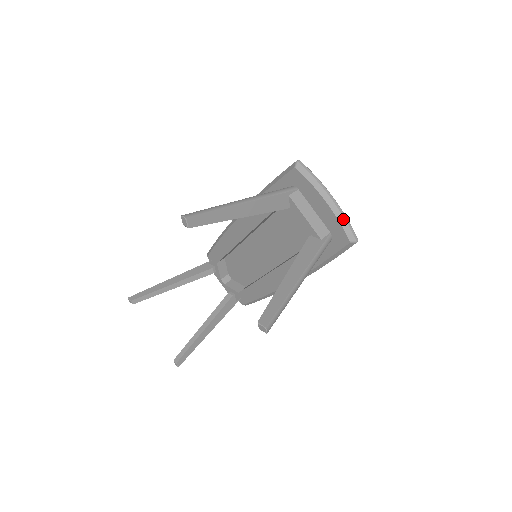
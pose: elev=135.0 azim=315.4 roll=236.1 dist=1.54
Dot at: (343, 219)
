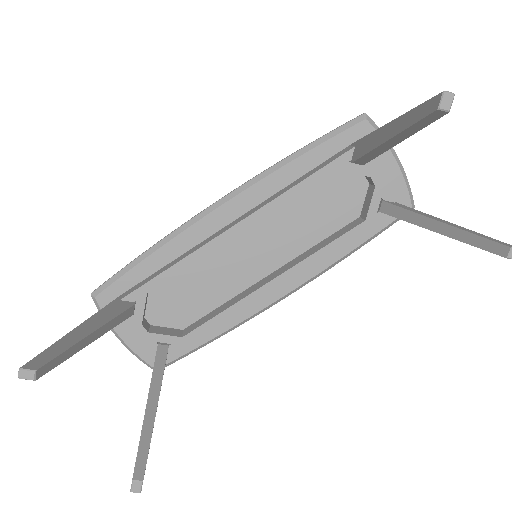
Dot at: occluded
